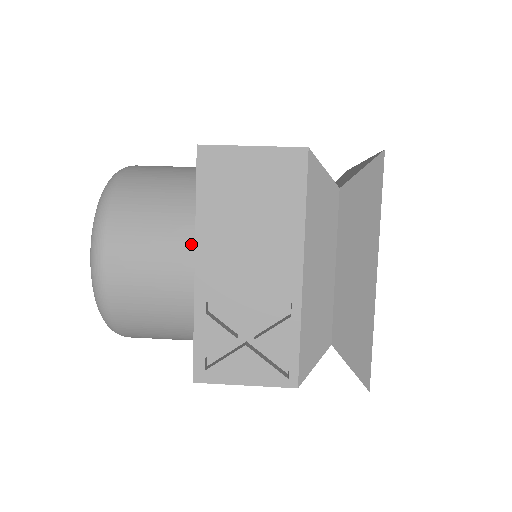
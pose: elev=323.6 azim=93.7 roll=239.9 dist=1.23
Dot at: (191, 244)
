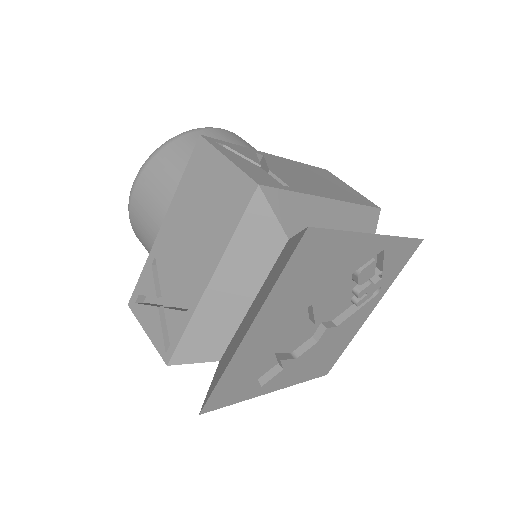
Dot at: occluded
